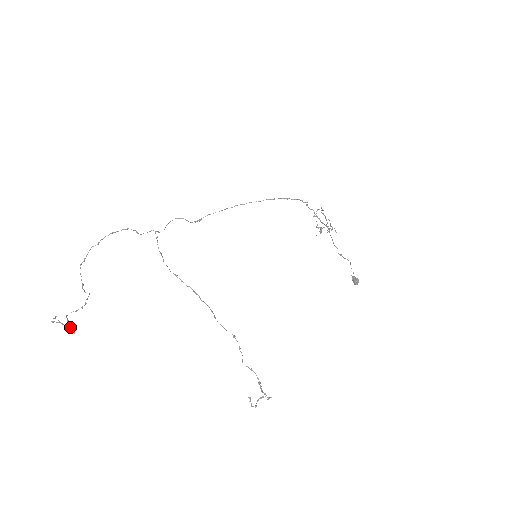
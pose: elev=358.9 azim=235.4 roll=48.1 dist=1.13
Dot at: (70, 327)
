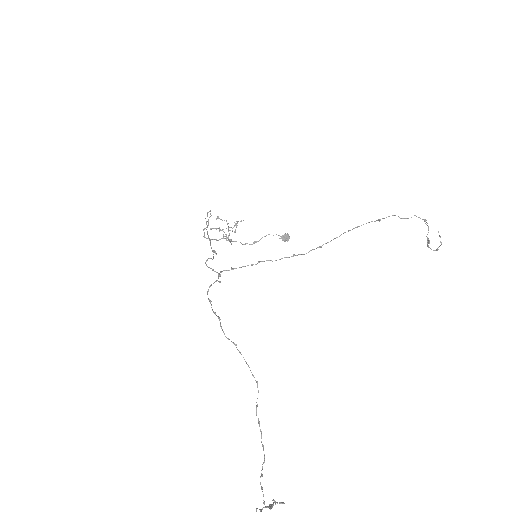
Dot at: (275, 503)
